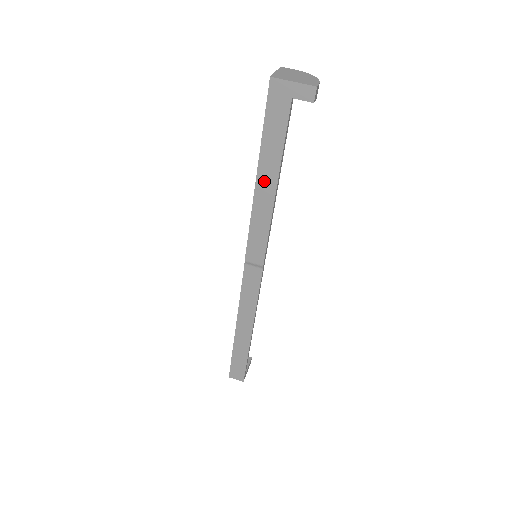
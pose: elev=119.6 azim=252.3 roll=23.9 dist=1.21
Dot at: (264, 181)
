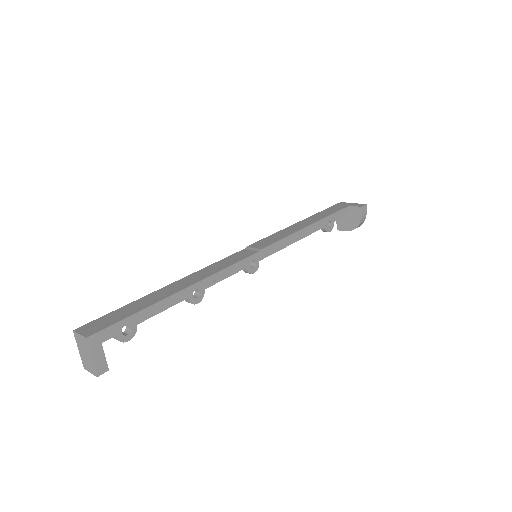
Dot at: (306, 222)
